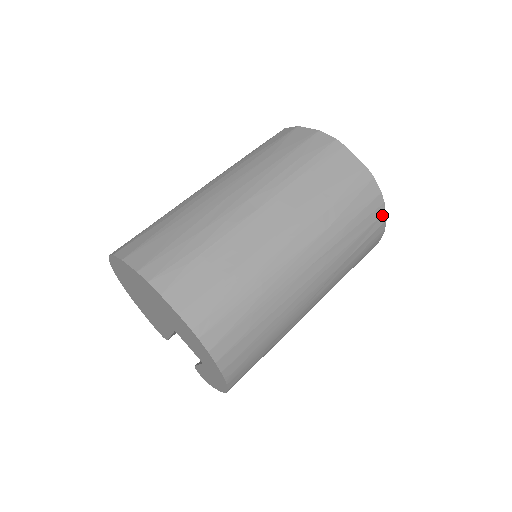
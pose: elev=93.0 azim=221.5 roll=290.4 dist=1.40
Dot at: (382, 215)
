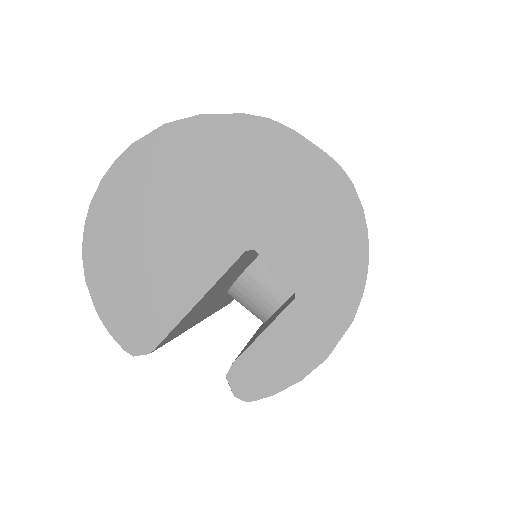
Dot at: occluded
